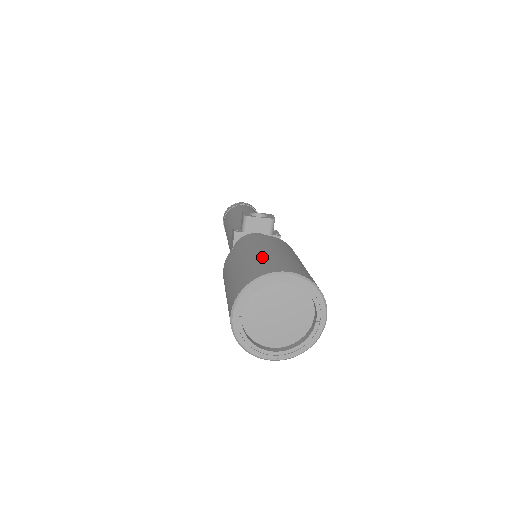
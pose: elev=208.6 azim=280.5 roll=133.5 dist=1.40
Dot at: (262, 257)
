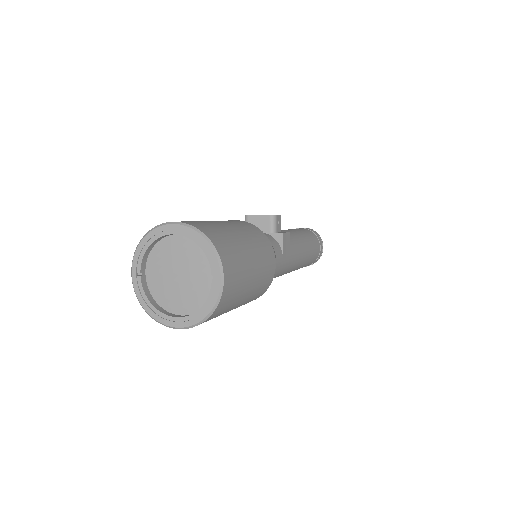
Dot at: occluded
